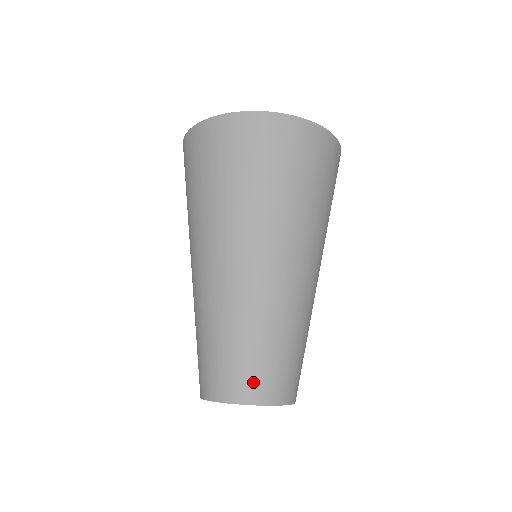
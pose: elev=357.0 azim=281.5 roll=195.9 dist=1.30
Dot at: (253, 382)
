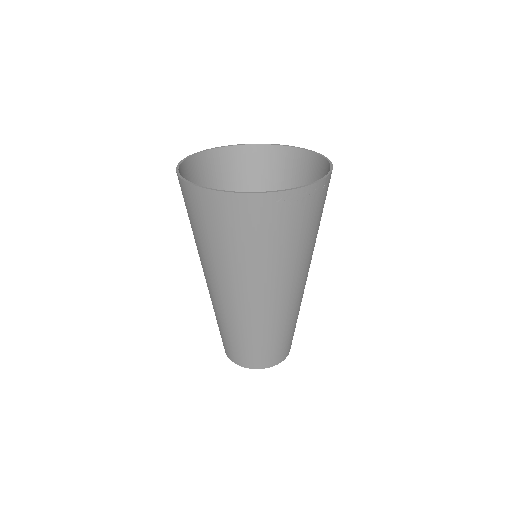
Dot at: (236, 355)
